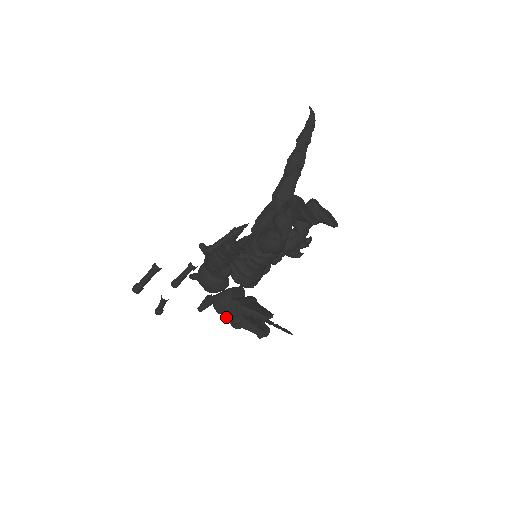
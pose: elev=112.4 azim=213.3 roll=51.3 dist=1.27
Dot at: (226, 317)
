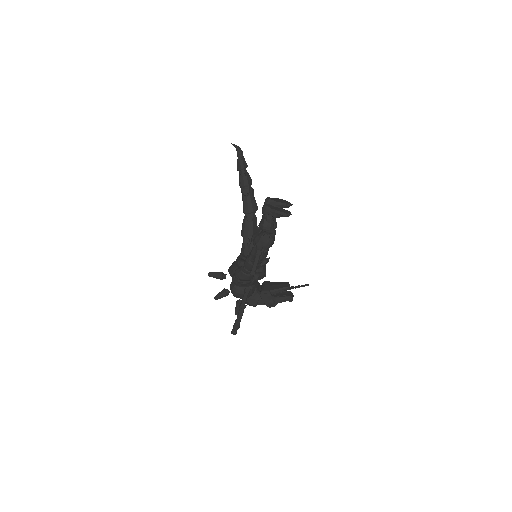
Dot at: occluded
